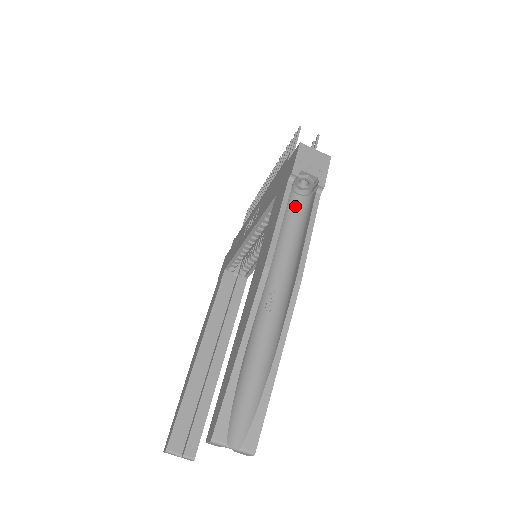
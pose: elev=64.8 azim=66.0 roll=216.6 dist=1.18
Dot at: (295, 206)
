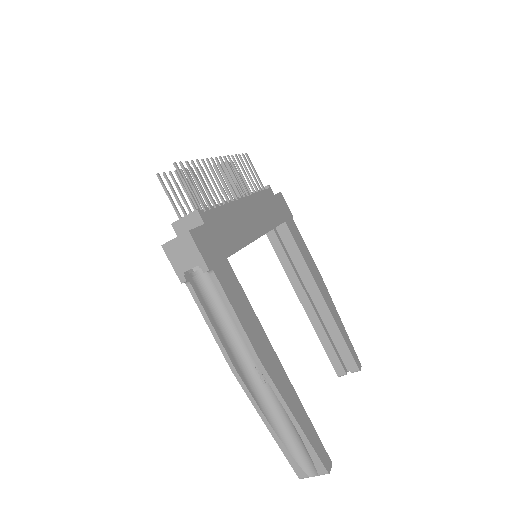
Dot at: (214, 283)
